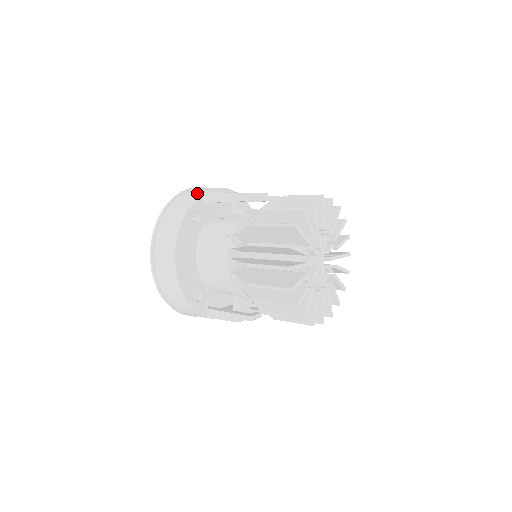
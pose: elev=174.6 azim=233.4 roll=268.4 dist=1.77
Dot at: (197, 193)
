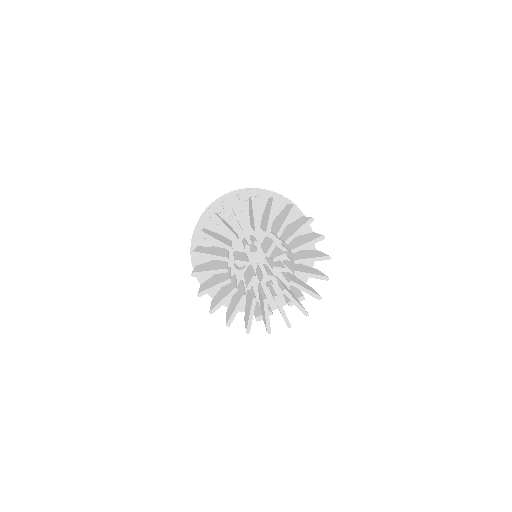
Dot at: occluded
